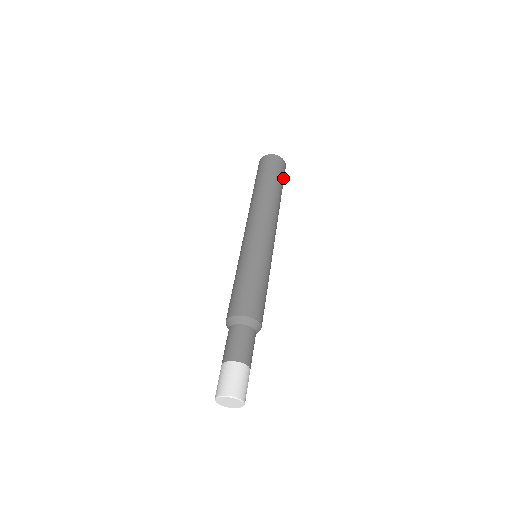
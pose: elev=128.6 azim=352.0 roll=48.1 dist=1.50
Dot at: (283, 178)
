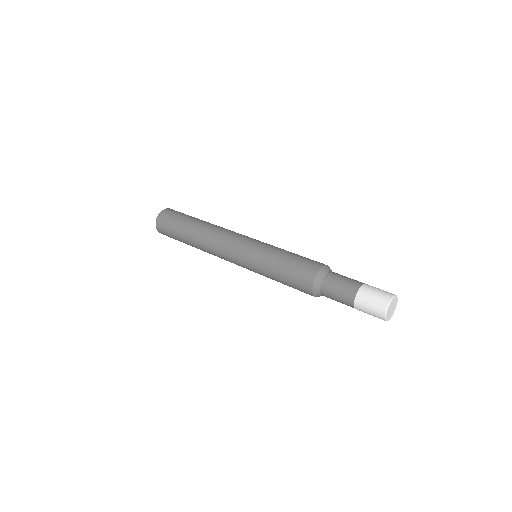
Dot at: occluded
